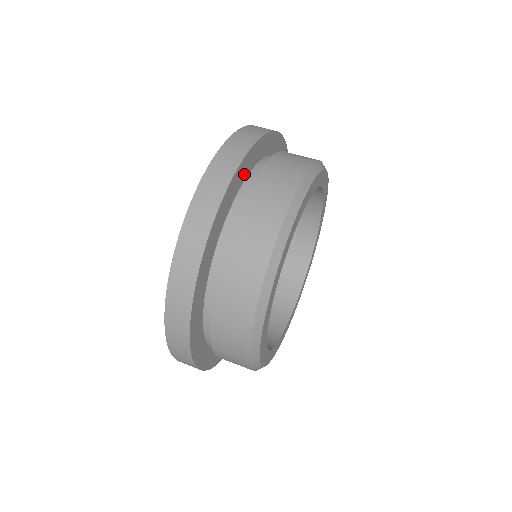
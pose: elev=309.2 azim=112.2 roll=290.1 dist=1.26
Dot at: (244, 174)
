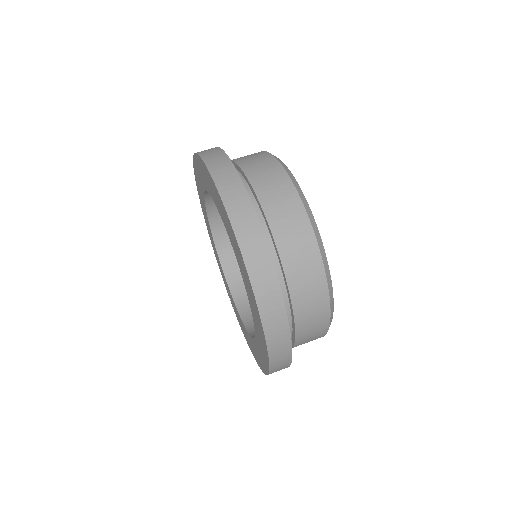
Dot at: occluded
